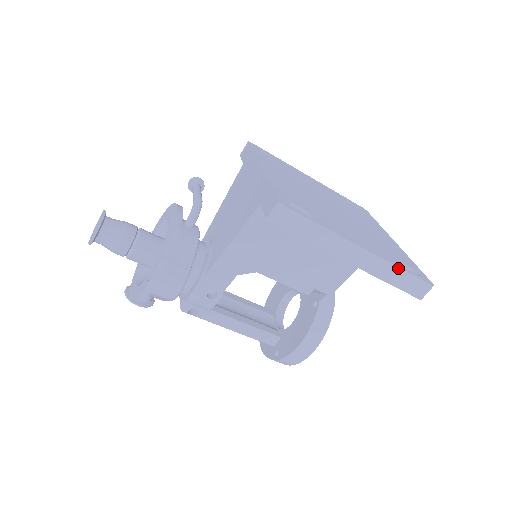
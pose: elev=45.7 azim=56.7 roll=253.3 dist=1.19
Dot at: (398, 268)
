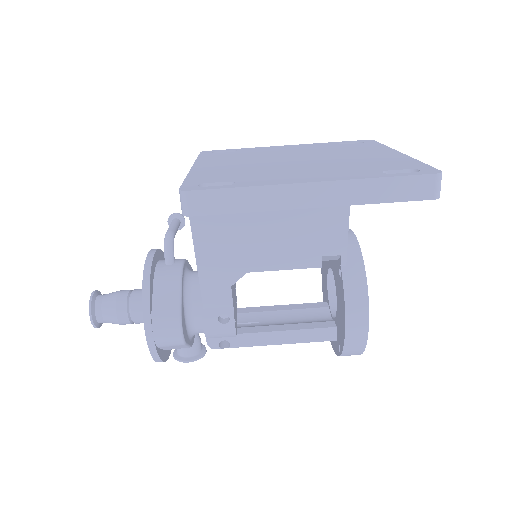
Dot at: (372, 179)
